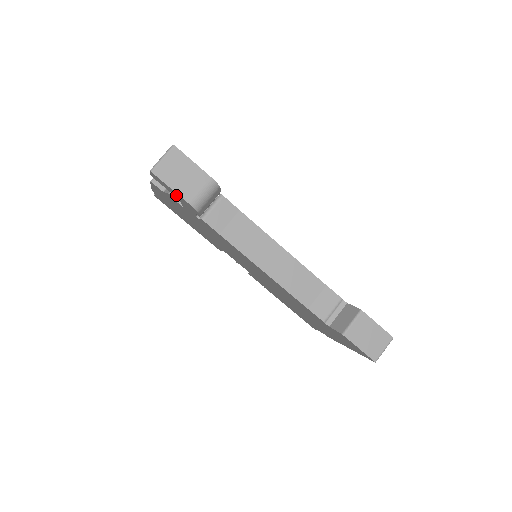
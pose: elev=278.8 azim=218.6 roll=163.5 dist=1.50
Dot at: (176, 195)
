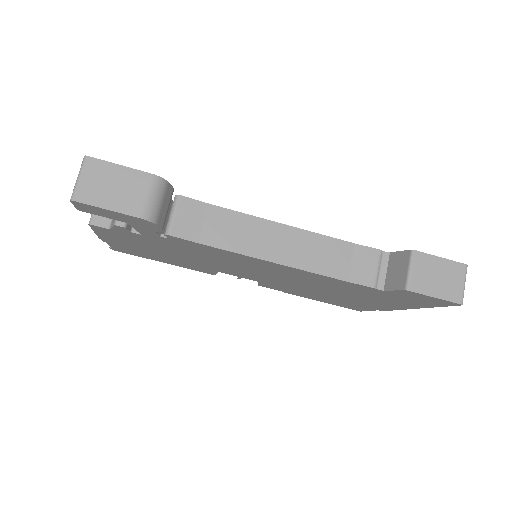
Dot at: (119, 217)
